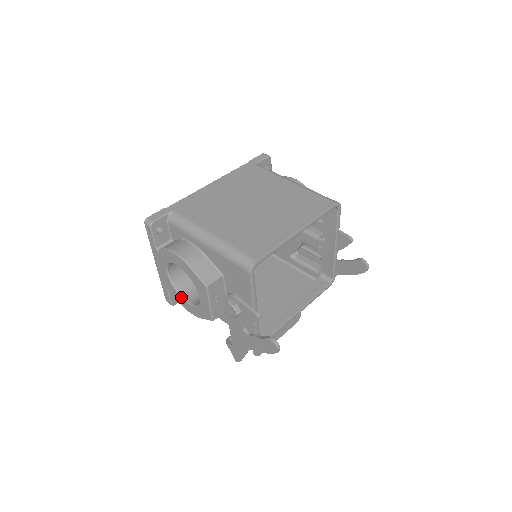
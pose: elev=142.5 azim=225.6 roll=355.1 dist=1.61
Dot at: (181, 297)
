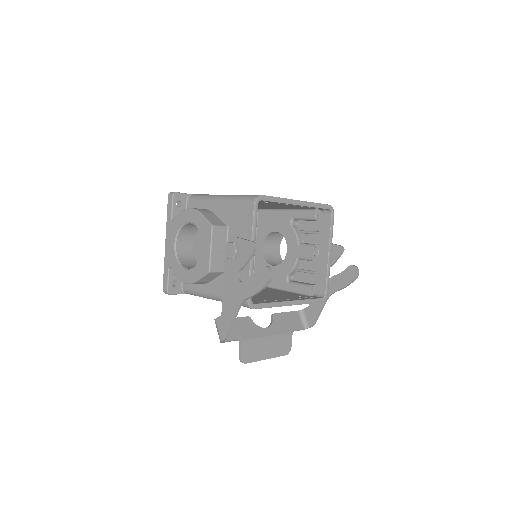
Dot at: (182, 267)
